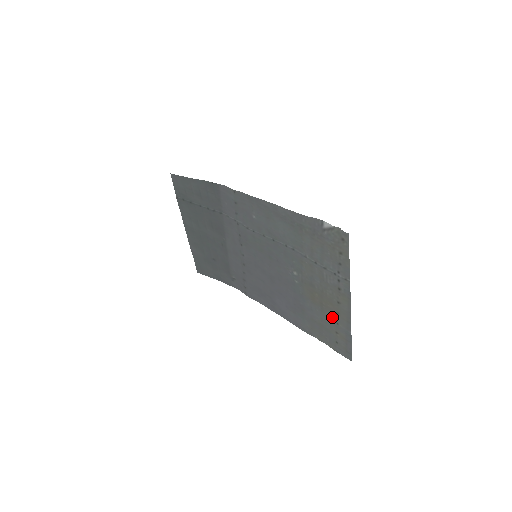
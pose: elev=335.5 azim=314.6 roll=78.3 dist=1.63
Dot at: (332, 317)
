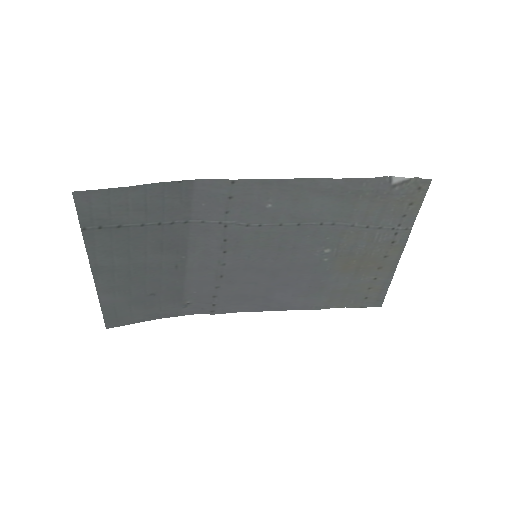
Dot at: (370, 275)
